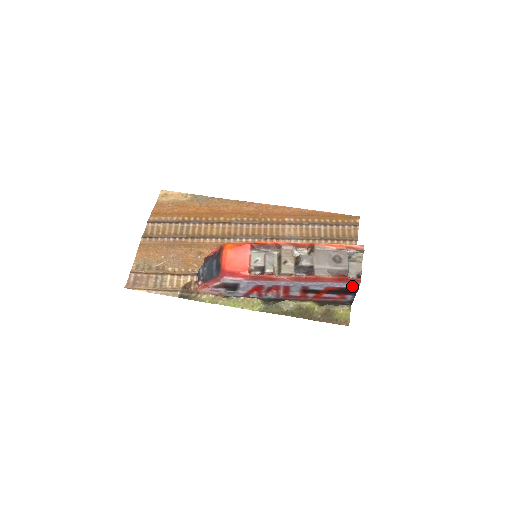
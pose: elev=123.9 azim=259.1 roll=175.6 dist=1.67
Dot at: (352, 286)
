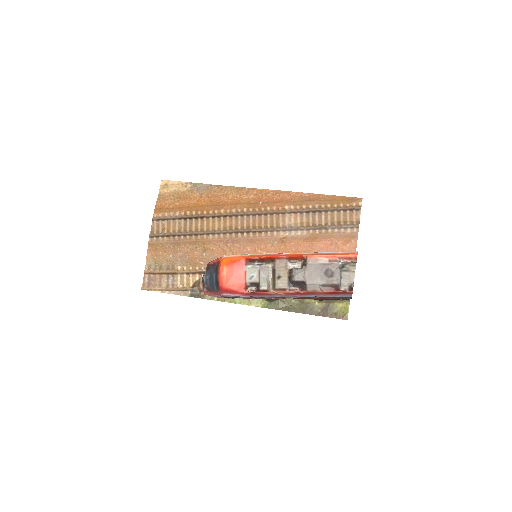
Dot at: (345, 296)
